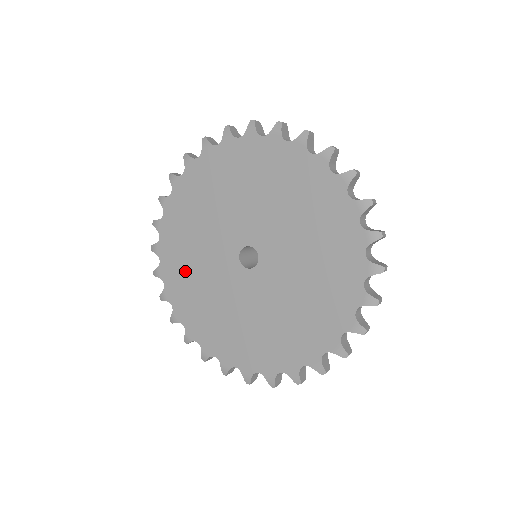
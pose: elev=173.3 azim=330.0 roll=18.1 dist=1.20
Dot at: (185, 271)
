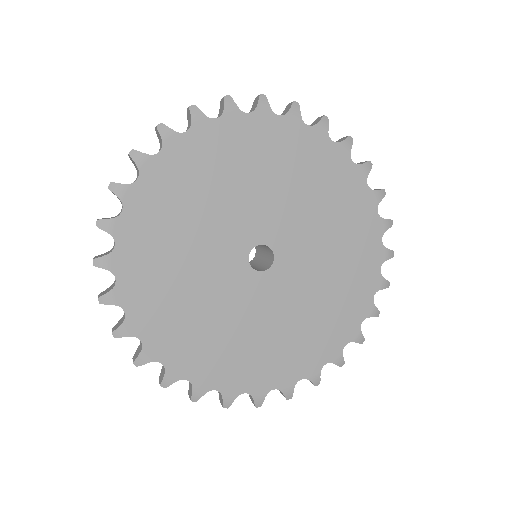
Dot at: (165, 288)
